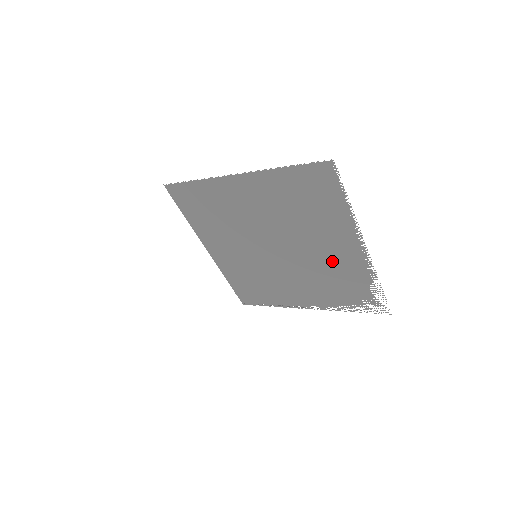
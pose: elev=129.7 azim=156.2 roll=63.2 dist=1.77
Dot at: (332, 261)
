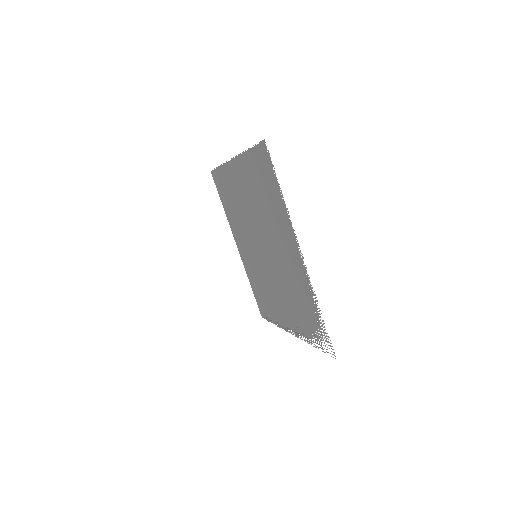
Dot at: (290, 270)
